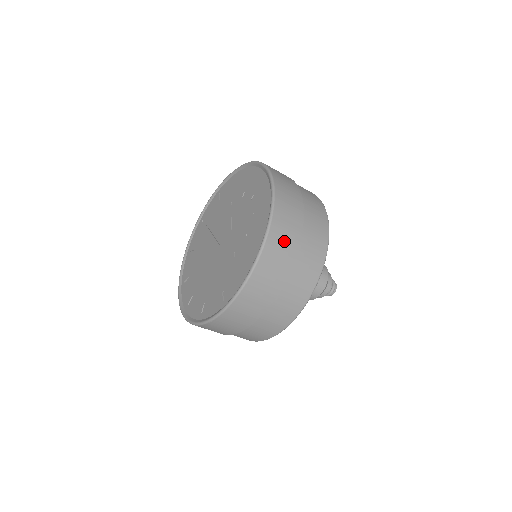
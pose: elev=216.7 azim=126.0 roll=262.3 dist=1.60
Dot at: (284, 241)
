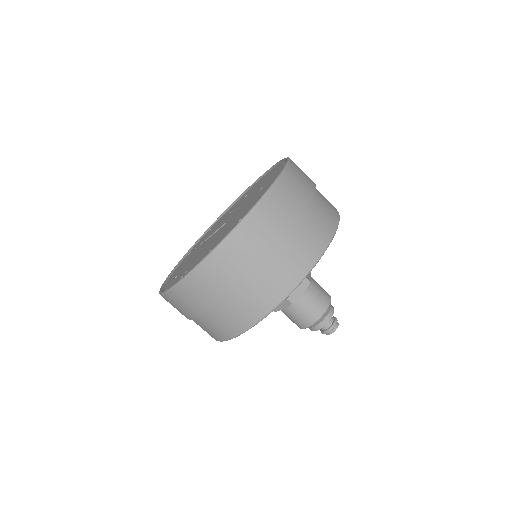
Dot at: (303, 176)
